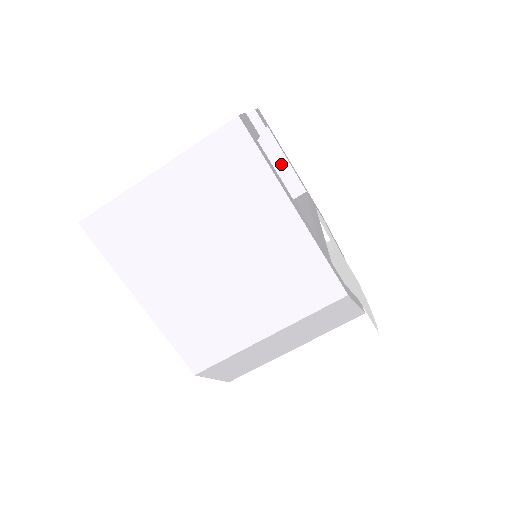
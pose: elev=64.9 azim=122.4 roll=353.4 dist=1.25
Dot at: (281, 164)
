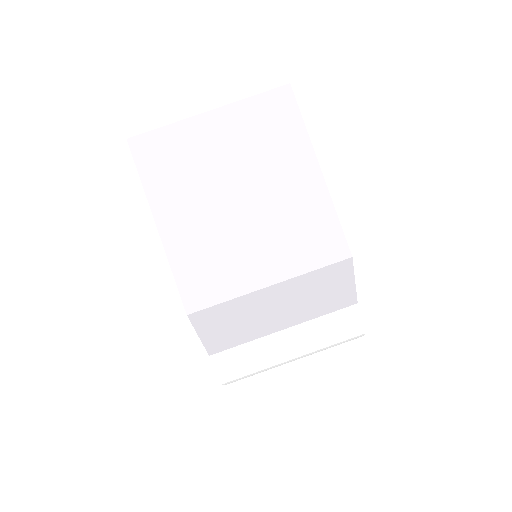
Dot at: occluded
